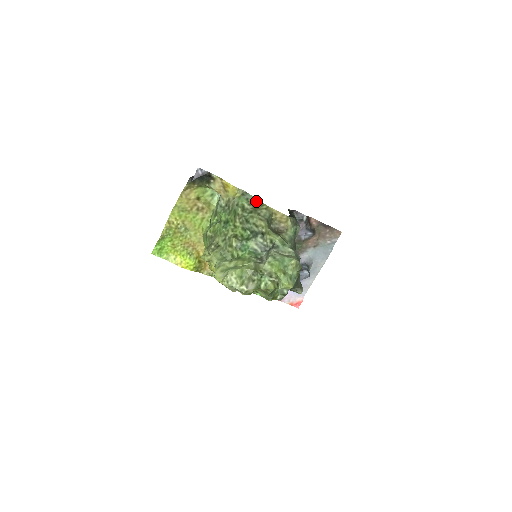
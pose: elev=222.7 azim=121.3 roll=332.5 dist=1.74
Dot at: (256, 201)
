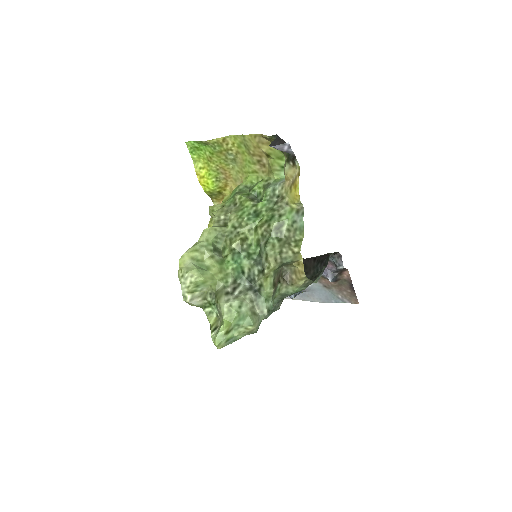
Dot at: (299, 233)
